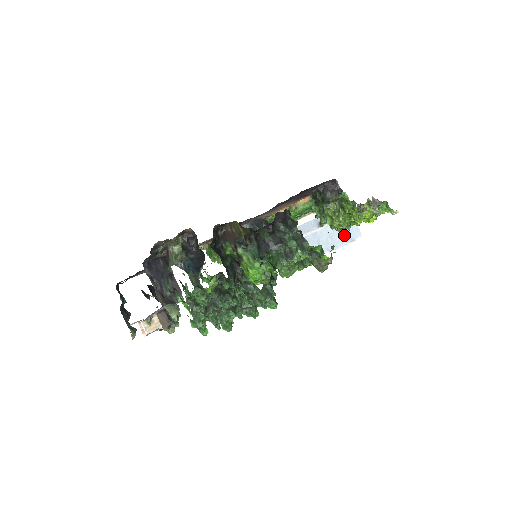
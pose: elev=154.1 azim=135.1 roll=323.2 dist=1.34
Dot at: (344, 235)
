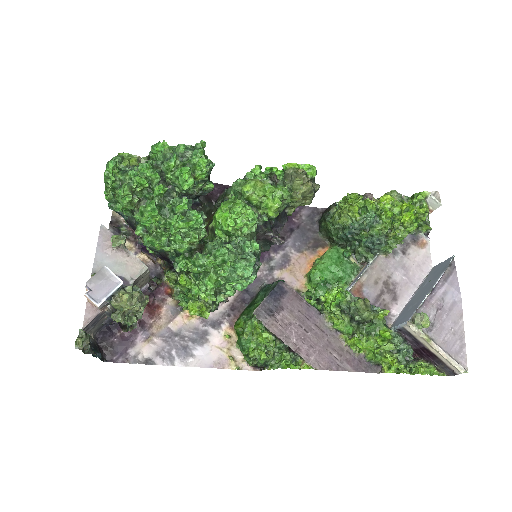
Dot at: (436, 275)
